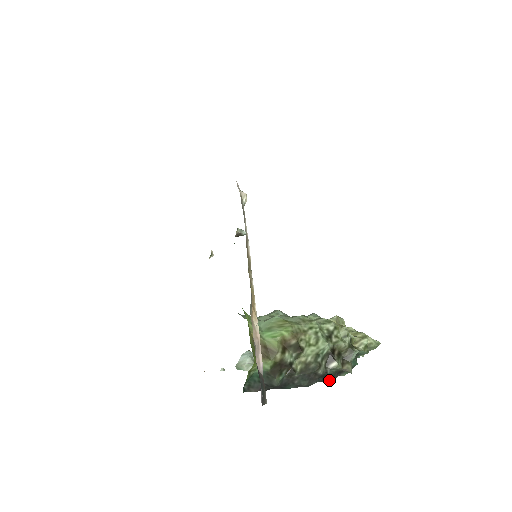
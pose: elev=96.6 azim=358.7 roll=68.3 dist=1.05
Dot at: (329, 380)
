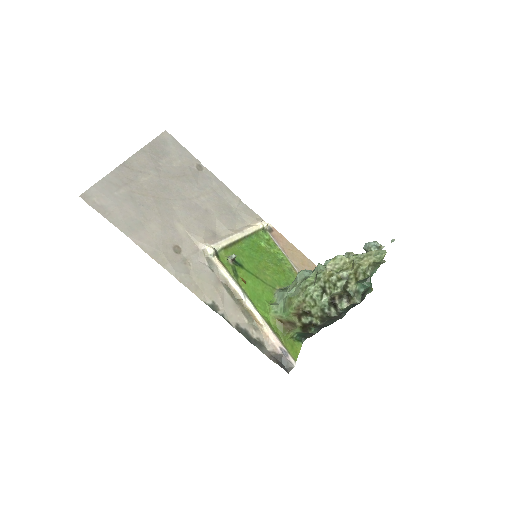
Dot at: occluded
